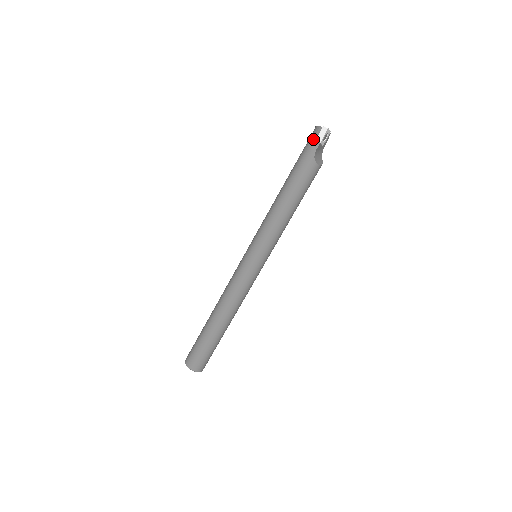
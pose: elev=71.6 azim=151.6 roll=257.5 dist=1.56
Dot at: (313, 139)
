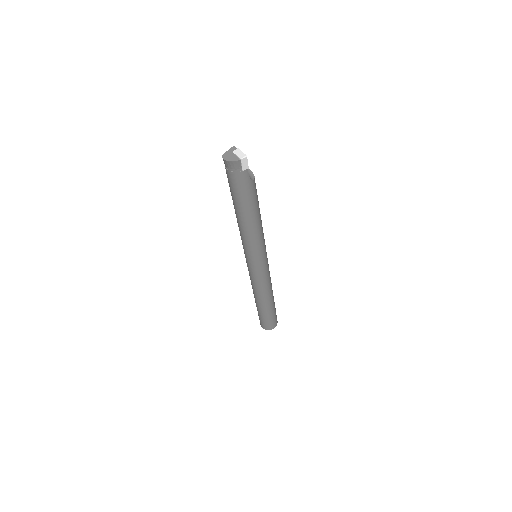
Dot at: (239, 173)
